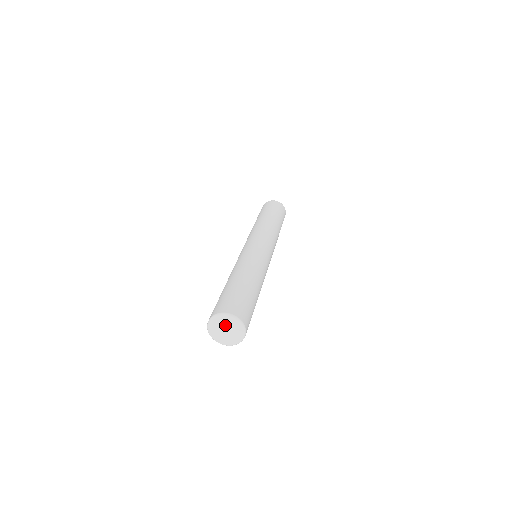
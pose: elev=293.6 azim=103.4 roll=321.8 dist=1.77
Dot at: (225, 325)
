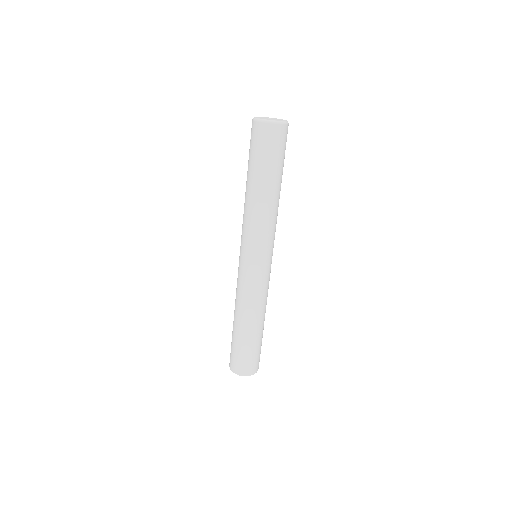
Dot at: occluded
